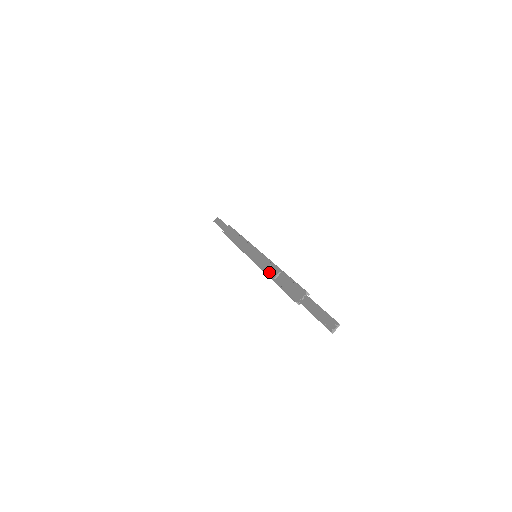
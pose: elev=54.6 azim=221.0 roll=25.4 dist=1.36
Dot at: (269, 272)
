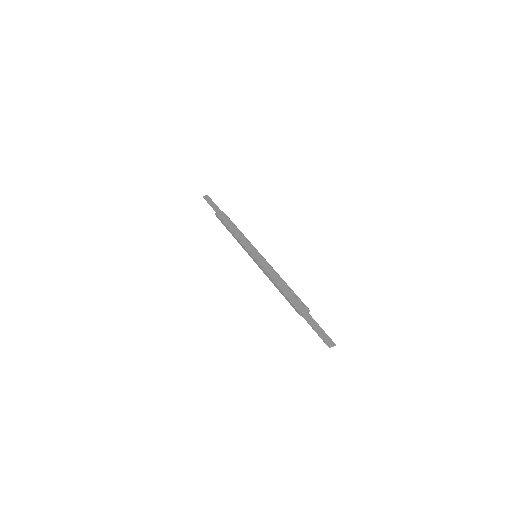
Dot at: (273, 277)
